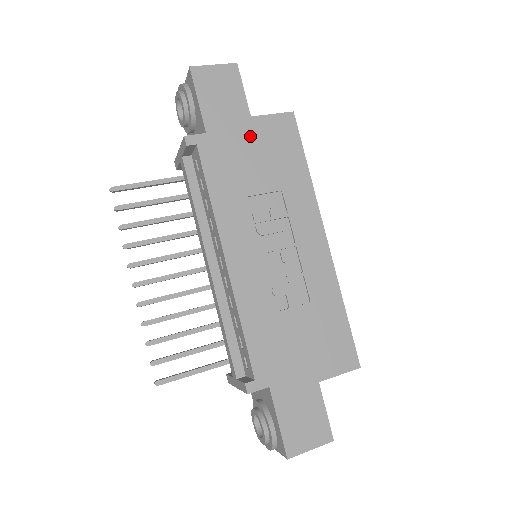
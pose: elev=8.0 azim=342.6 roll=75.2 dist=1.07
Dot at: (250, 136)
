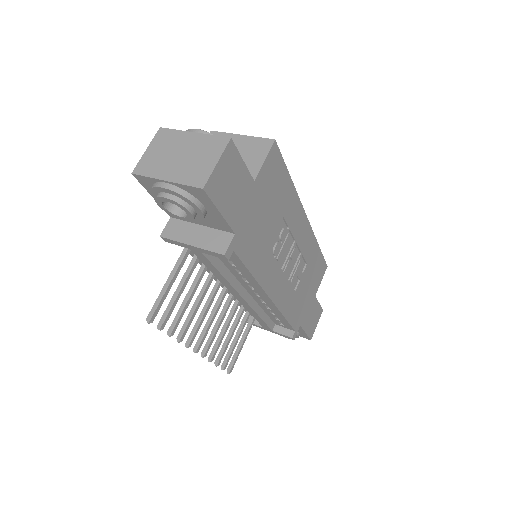
Dot at: (258, 199)
